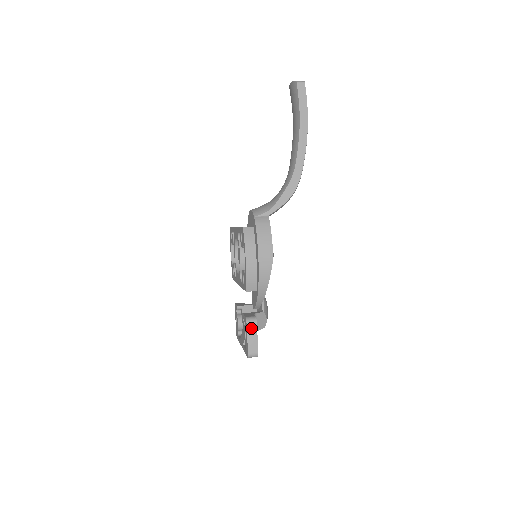
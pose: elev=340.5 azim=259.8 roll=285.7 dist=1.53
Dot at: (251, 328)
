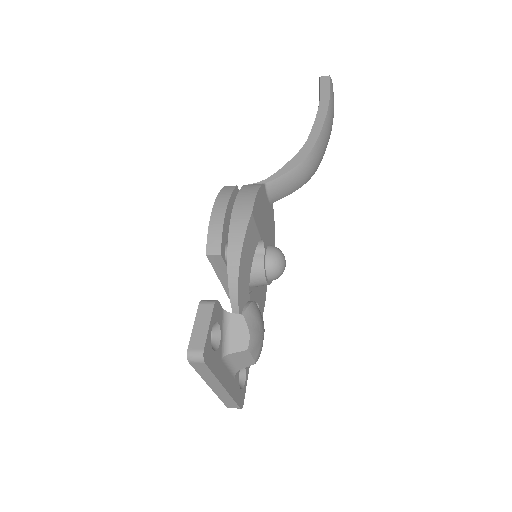
Dot at: (203, 311)
